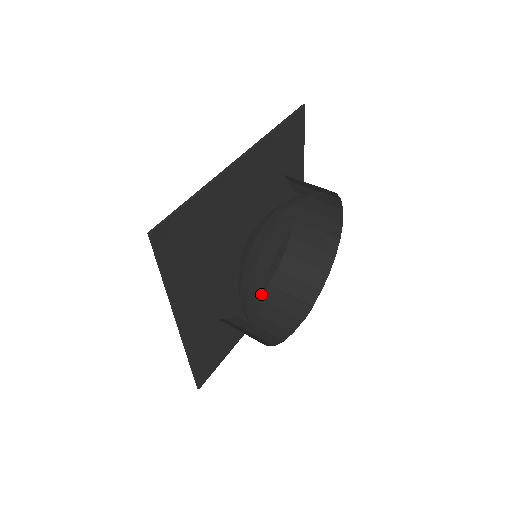
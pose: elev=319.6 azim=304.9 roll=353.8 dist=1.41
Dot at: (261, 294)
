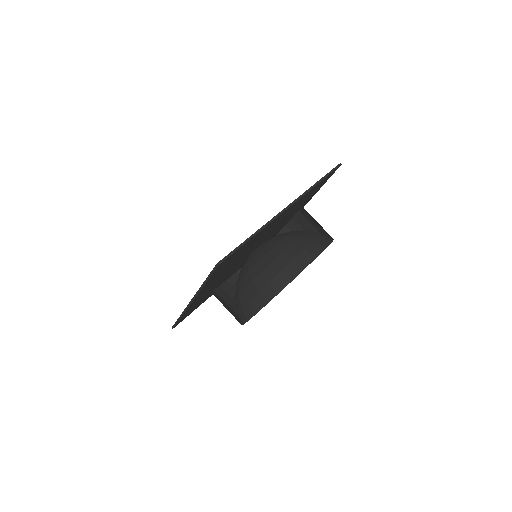
Dot at: occluded
